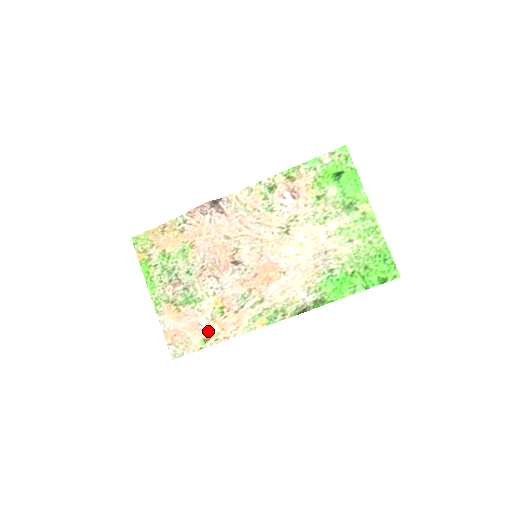
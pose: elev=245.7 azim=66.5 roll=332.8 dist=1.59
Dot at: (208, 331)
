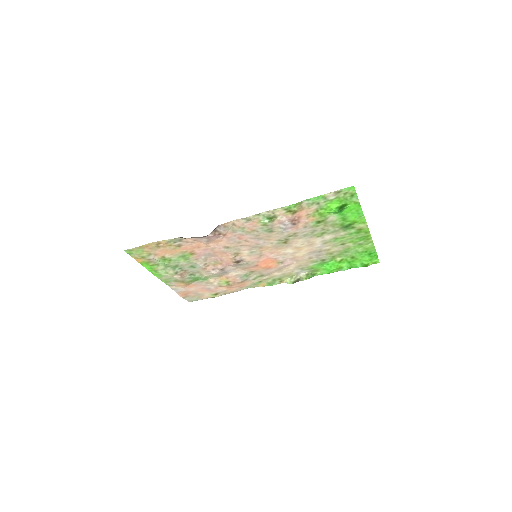
Dot at: (217, 291)
